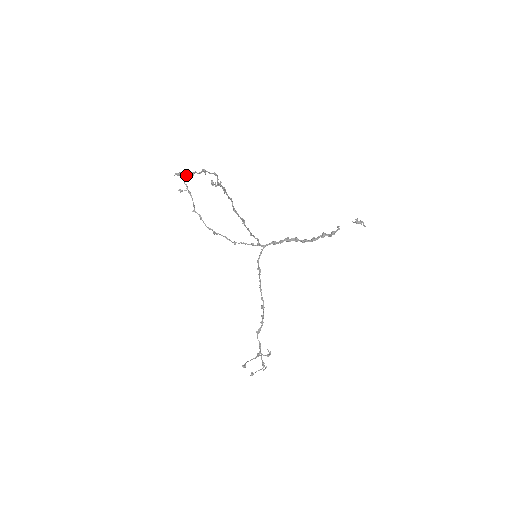
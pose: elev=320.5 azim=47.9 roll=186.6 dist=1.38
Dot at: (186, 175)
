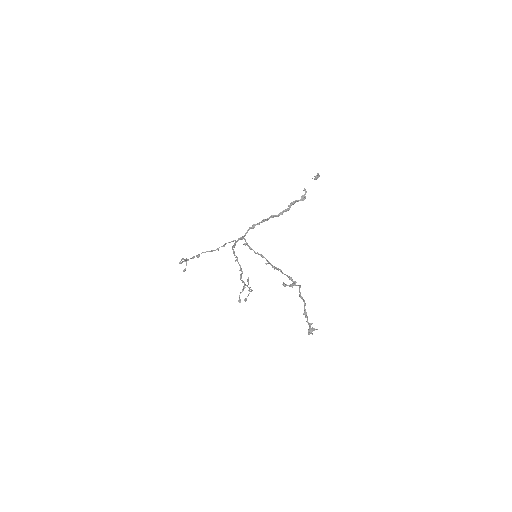
Dot at: (311, 324)
